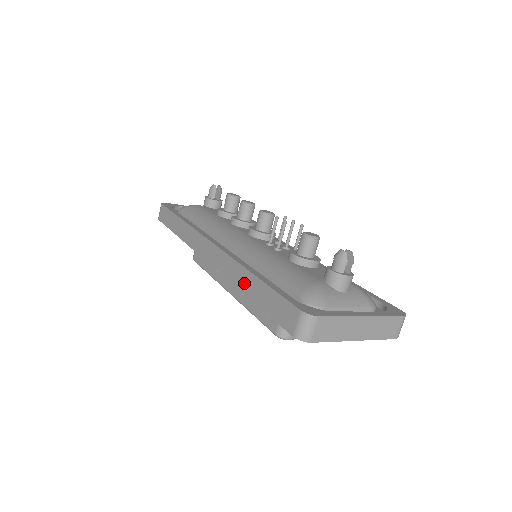
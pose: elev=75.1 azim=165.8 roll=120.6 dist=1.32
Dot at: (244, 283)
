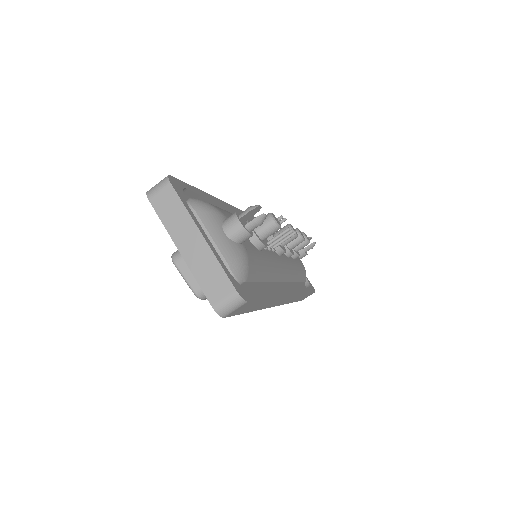
Dot at: occluded
